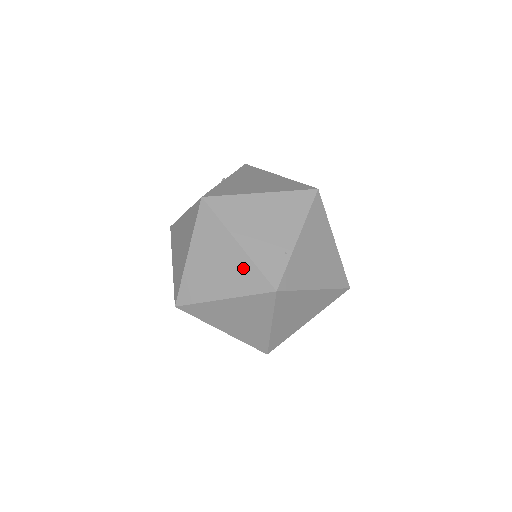
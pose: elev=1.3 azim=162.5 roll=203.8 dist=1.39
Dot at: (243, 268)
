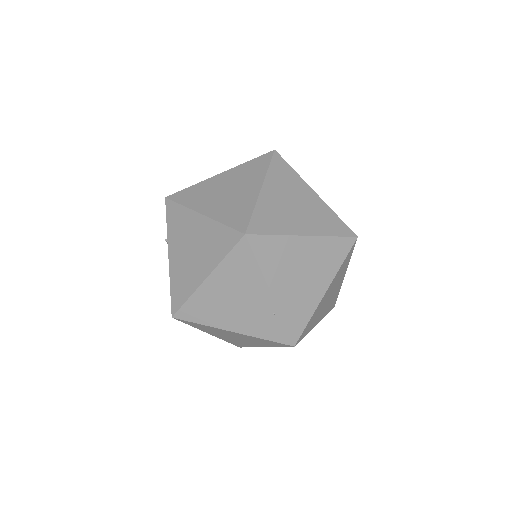
Dot at: (255, 339)
